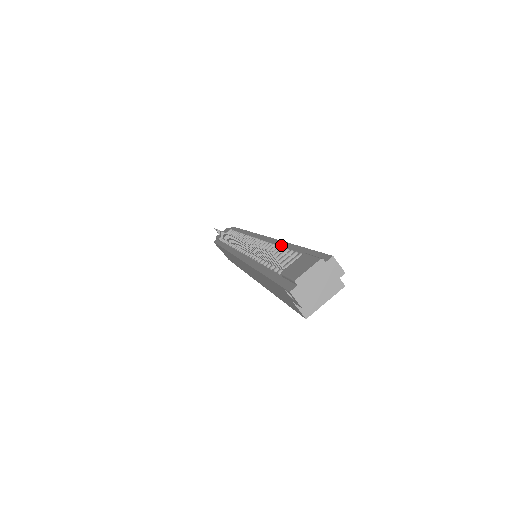
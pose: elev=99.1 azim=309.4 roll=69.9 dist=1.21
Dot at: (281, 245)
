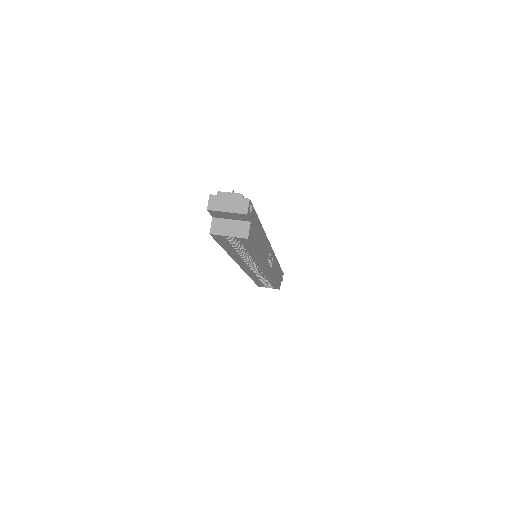
Dot at: occluded
